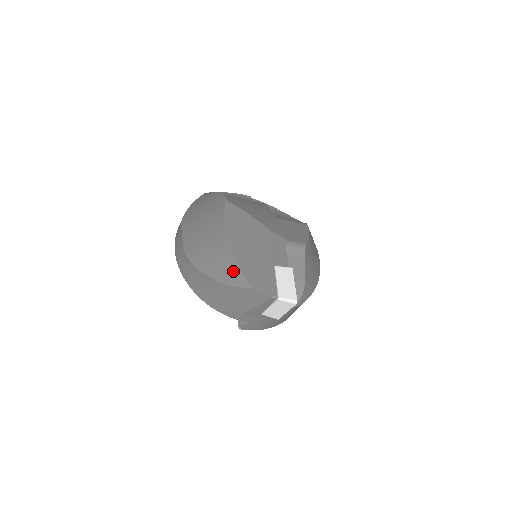
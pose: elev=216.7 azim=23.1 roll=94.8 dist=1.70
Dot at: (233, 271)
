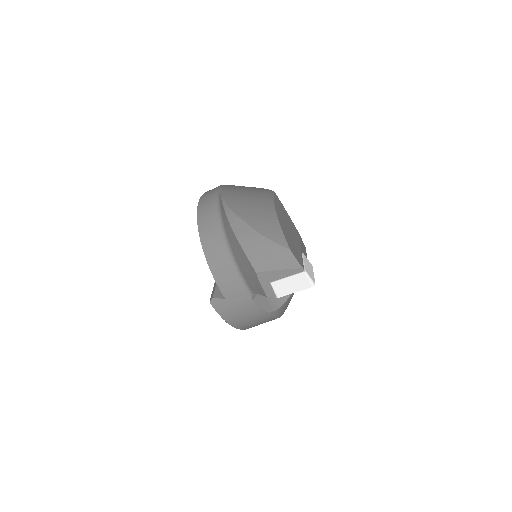
Dot at: (276, 230)
